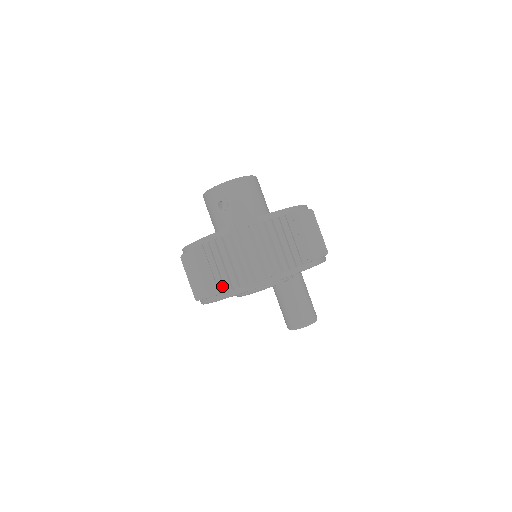
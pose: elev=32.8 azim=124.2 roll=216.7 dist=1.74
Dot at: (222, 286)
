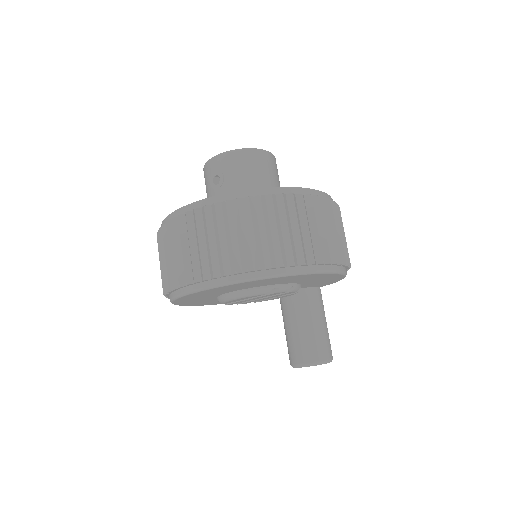
Dot at: (184, 277)
